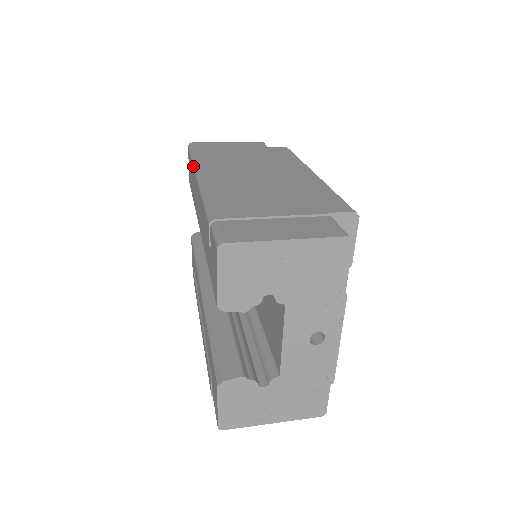
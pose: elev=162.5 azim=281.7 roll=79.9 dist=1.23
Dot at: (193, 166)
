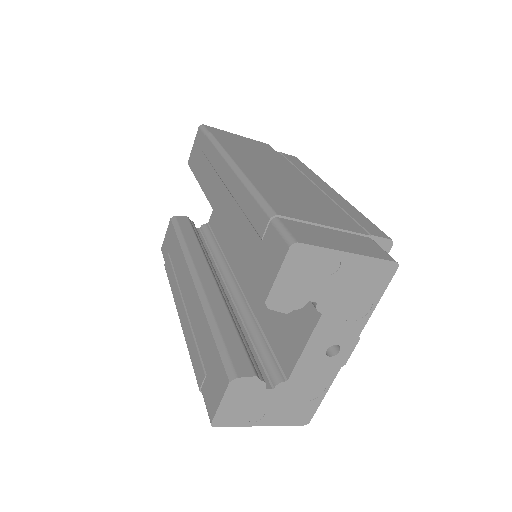
Dot at: (219, 151)
